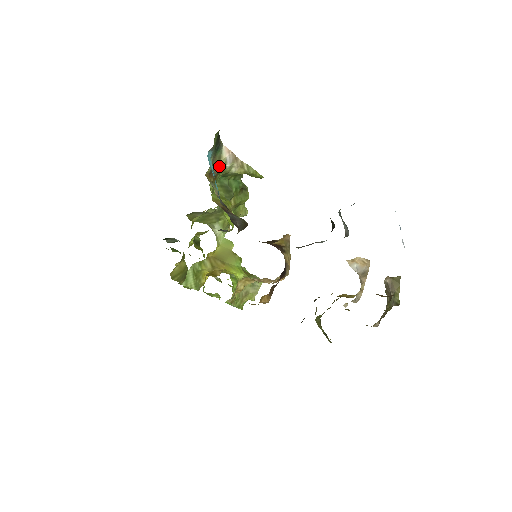
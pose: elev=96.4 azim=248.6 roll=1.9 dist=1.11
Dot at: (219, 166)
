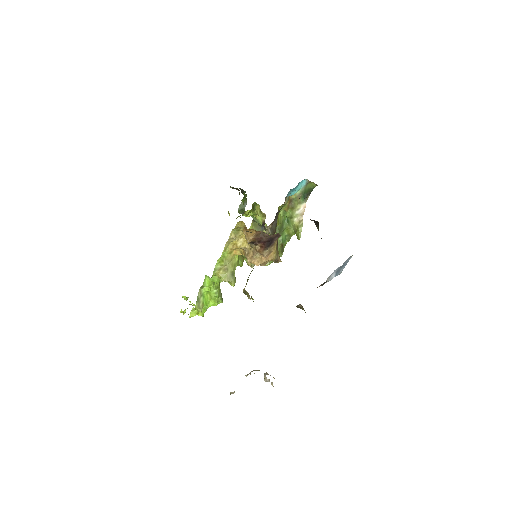
Dot at: (295, 206)
